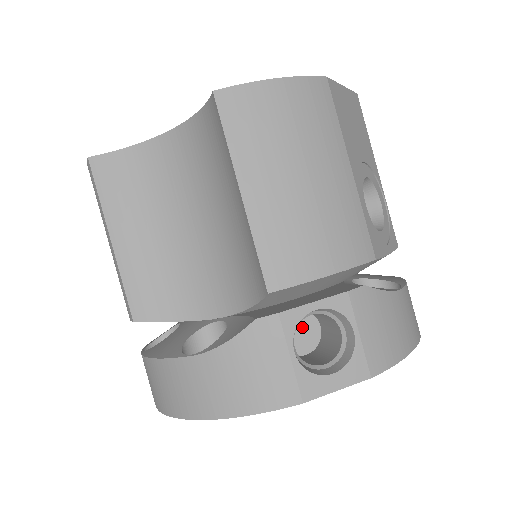
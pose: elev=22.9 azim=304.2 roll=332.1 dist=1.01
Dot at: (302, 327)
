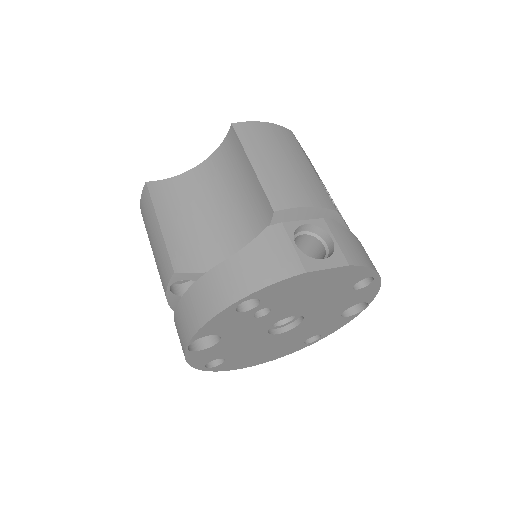
Dot at: occluded
